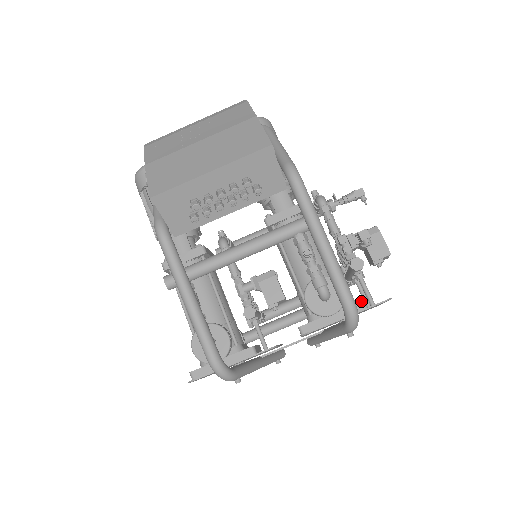
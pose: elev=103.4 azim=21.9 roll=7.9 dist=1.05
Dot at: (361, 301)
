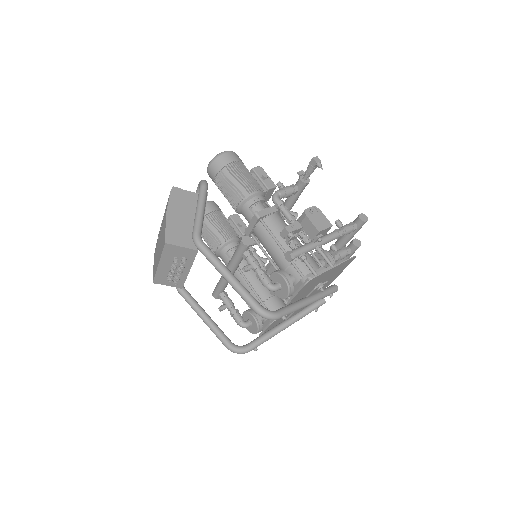
Dot at: (307, 279)
